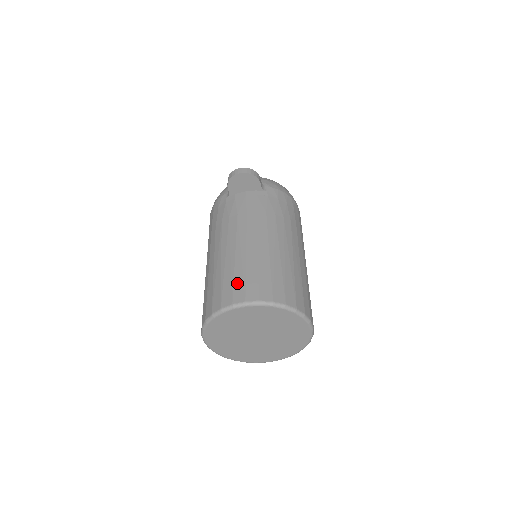
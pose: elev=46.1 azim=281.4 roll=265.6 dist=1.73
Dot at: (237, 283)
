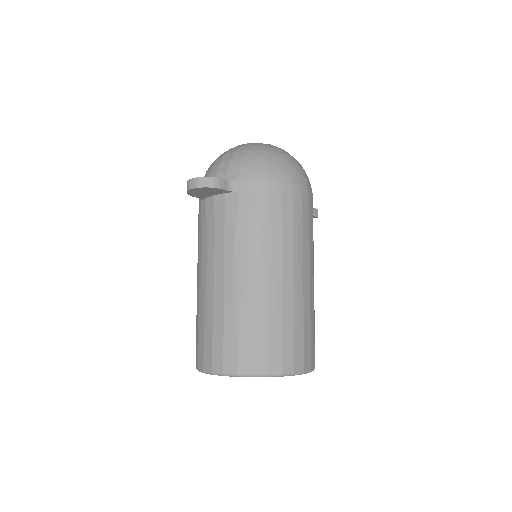
Dot at: (206, 343)
